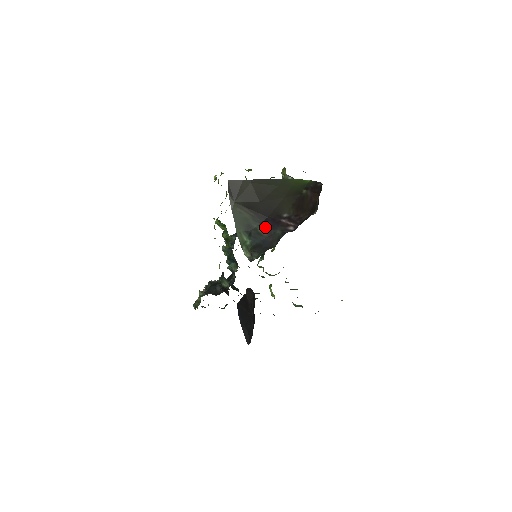
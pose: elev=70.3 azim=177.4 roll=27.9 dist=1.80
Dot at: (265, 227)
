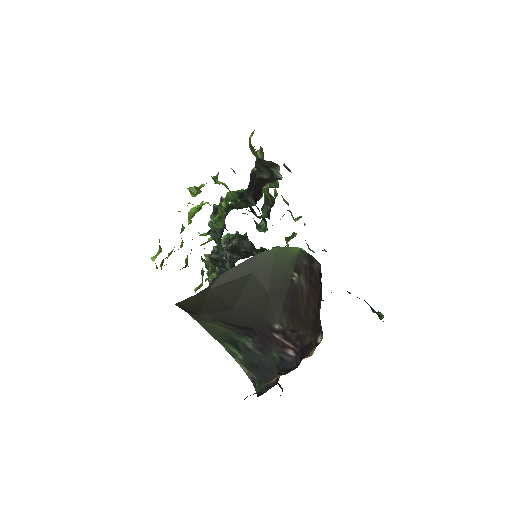
Dot at: (254, 344)
